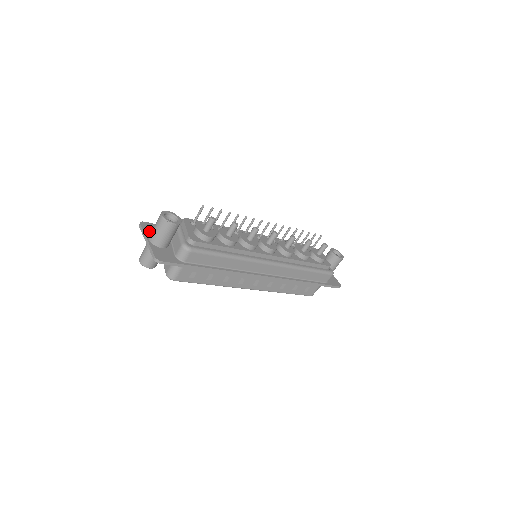
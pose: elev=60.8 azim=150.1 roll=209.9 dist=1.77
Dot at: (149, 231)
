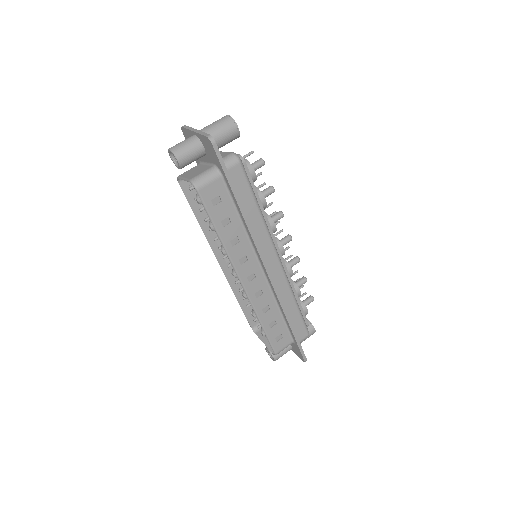
Dot at: occluded
